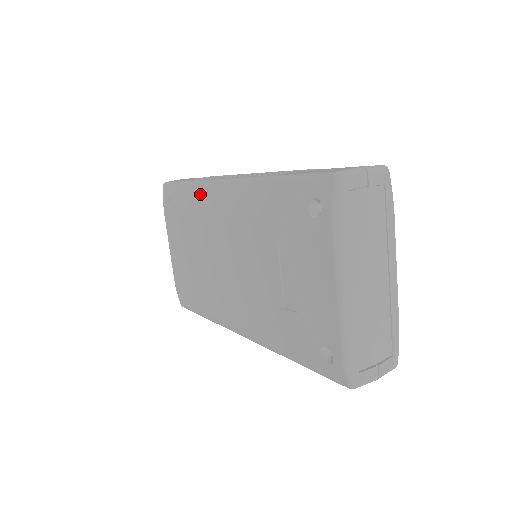
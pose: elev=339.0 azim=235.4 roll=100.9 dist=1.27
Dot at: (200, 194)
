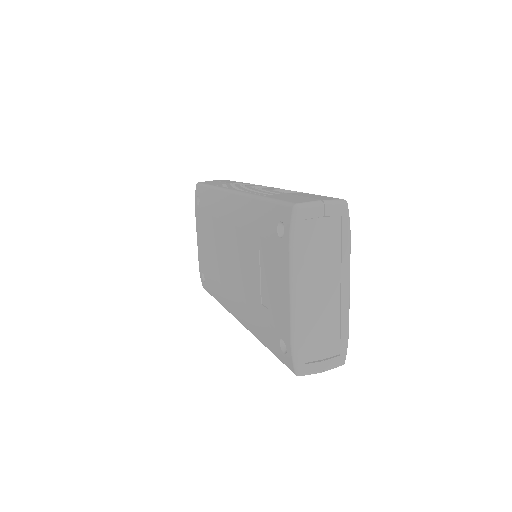
Dot at: (217, 199)
